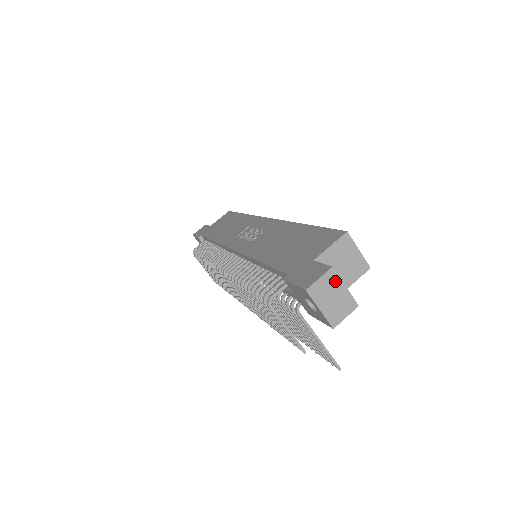
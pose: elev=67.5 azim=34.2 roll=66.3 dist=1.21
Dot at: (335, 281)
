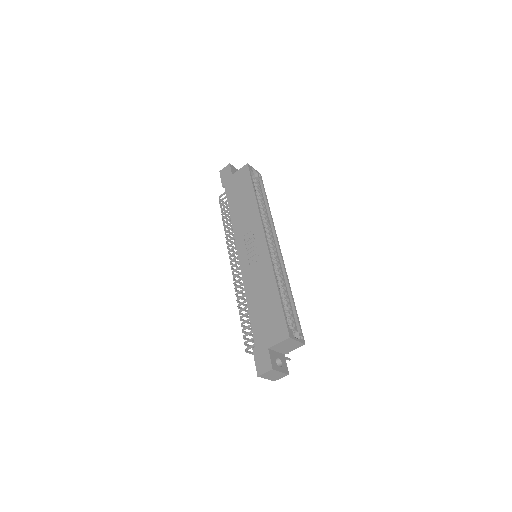
Dot at: (274, 372)
